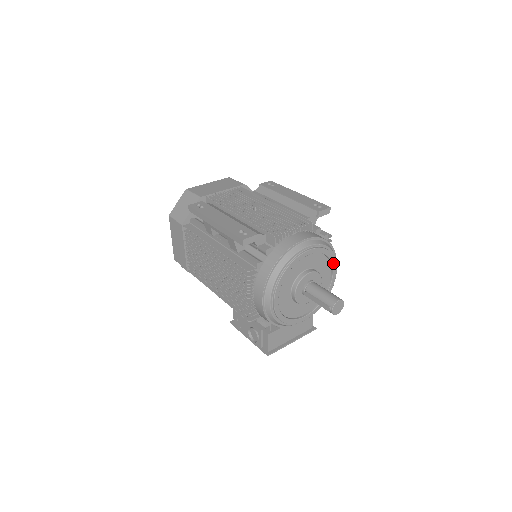
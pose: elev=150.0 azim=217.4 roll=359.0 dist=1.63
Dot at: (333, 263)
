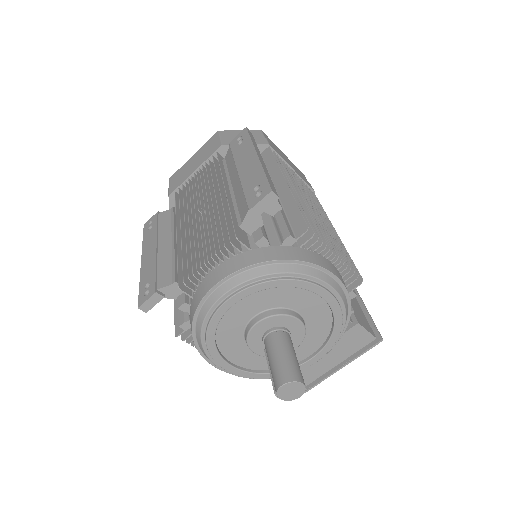
Dot at: (307, 287)
